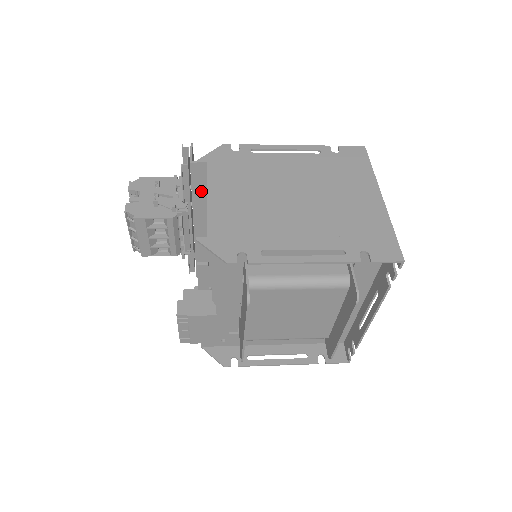
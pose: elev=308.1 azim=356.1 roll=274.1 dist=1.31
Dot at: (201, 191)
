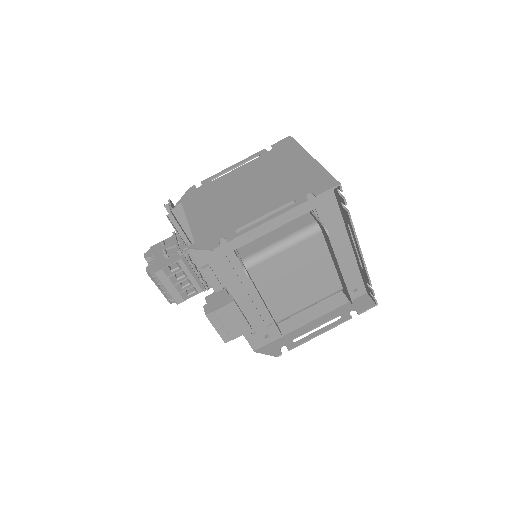
Dot at: occluded
